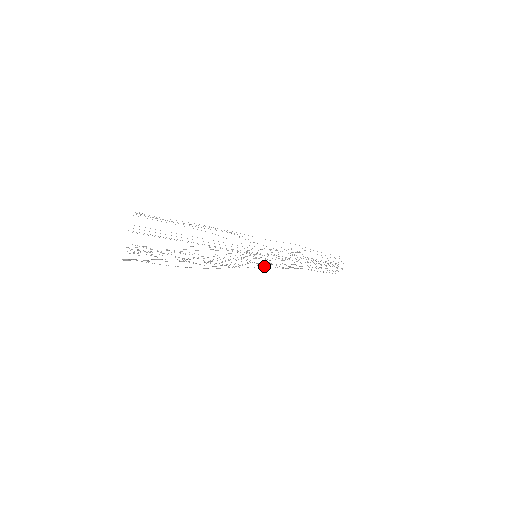
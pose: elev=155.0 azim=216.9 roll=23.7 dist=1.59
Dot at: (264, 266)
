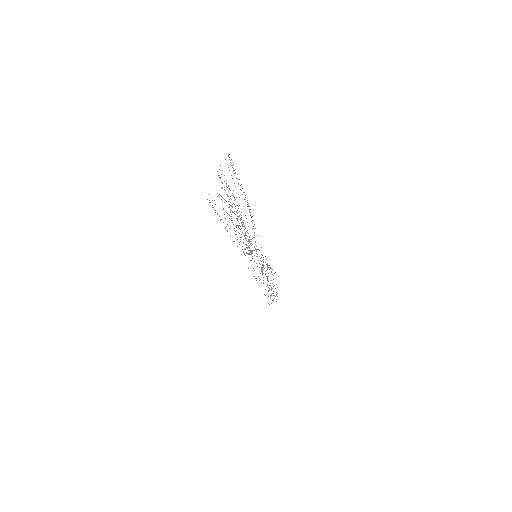
Dot at: occluded
